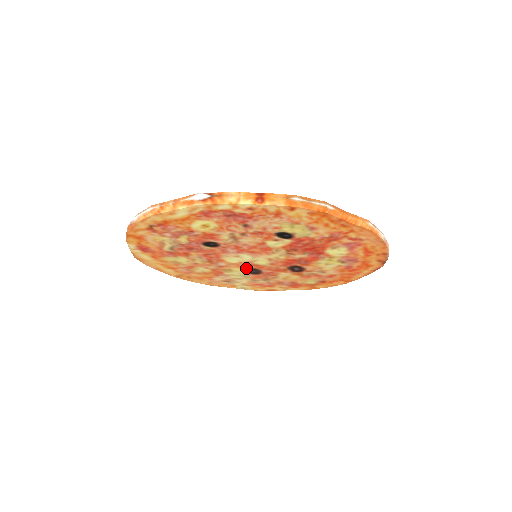
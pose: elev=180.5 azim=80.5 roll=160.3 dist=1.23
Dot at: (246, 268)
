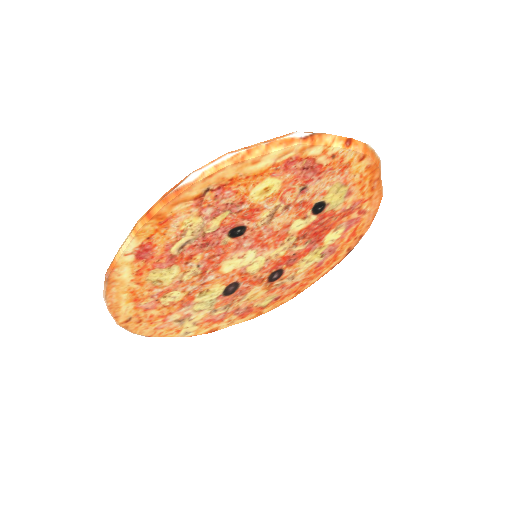
Dot at: (228, 283)
